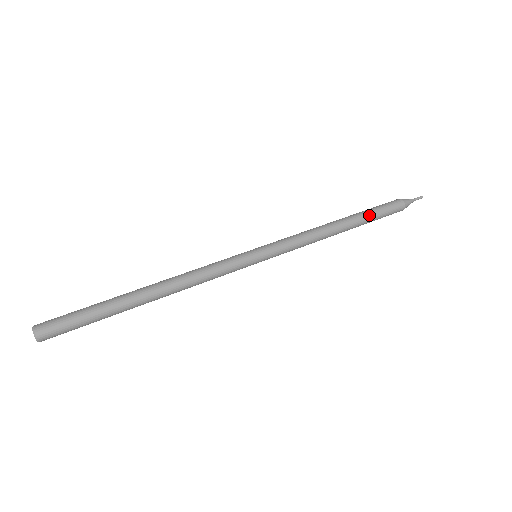
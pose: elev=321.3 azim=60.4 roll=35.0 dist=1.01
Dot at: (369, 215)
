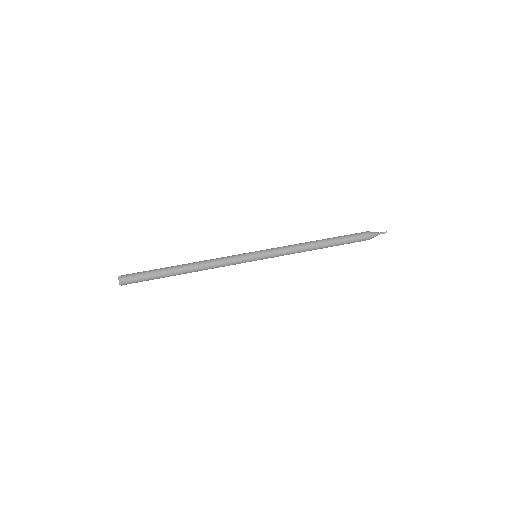
Dot at: (339, 237)
